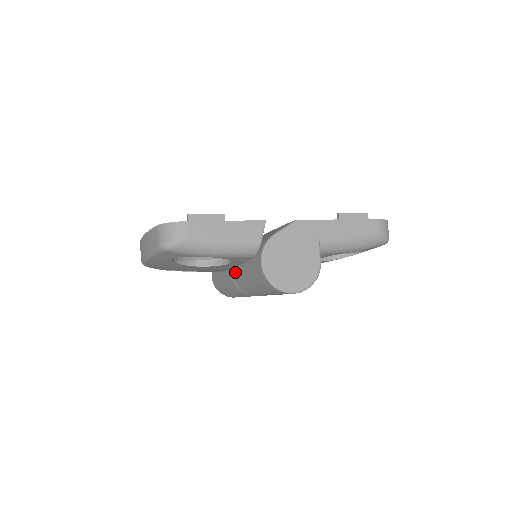
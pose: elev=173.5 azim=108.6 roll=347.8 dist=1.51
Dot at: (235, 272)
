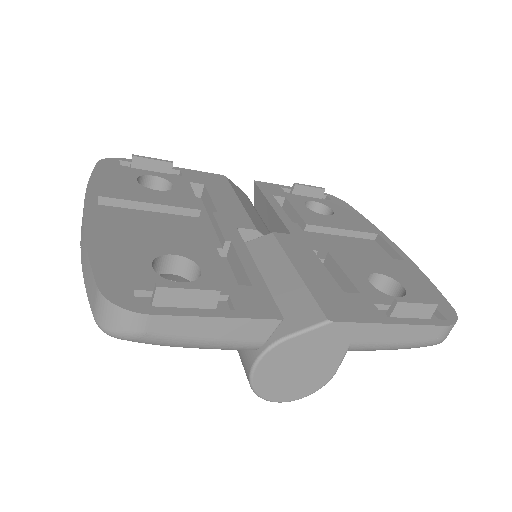
Dot at: occluded
